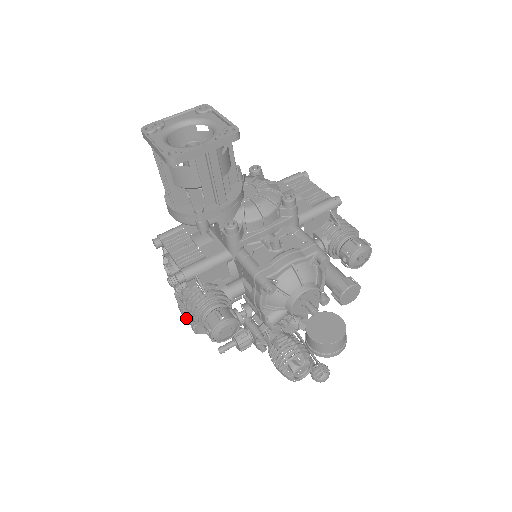
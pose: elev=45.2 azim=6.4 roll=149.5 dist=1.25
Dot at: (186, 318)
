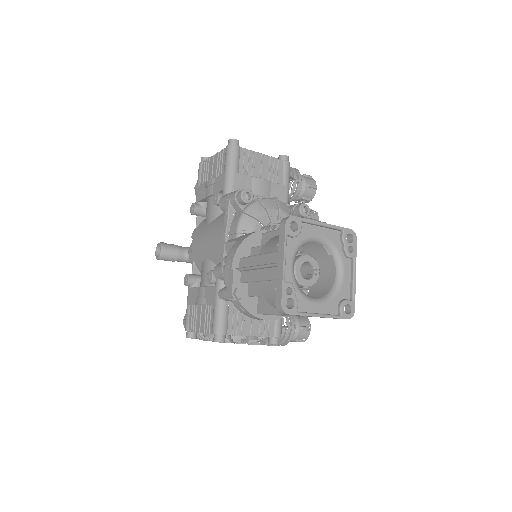
Dot at: occluded
